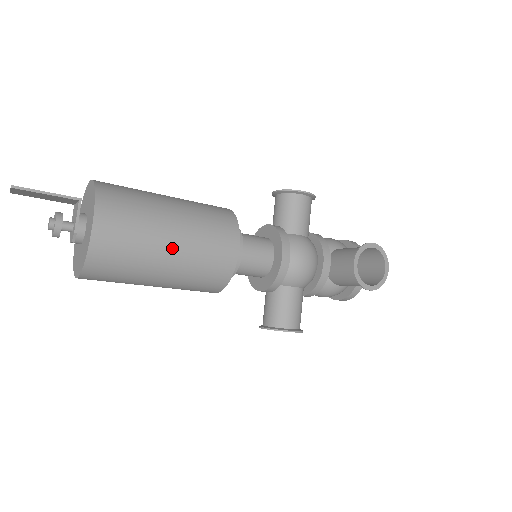
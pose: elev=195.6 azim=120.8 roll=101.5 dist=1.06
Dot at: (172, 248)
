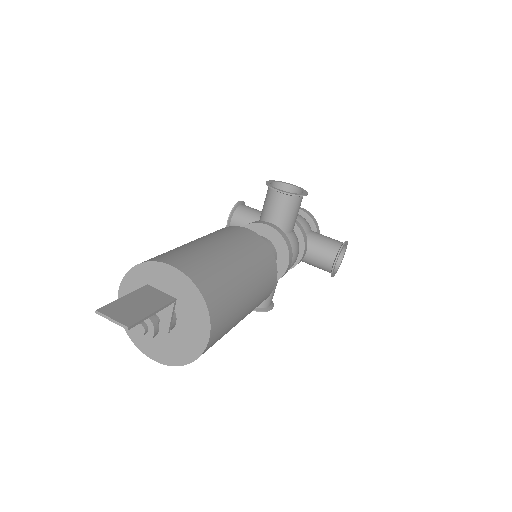
Dot at: (245, 315)
